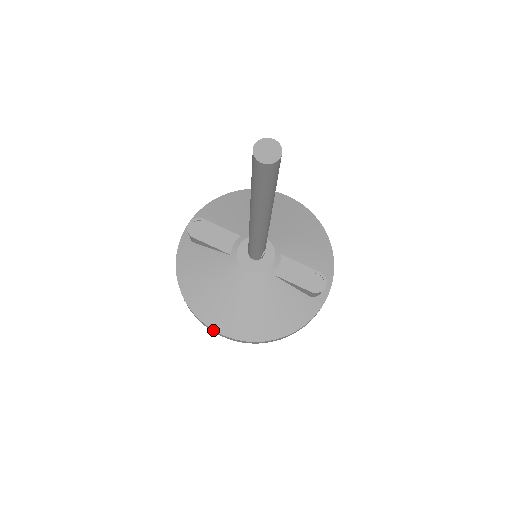
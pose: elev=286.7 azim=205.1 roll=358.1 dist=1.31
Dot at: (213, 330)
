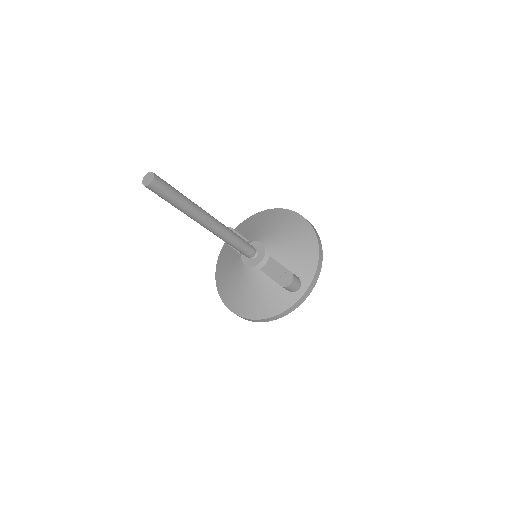
Dot at: (226, 306)
